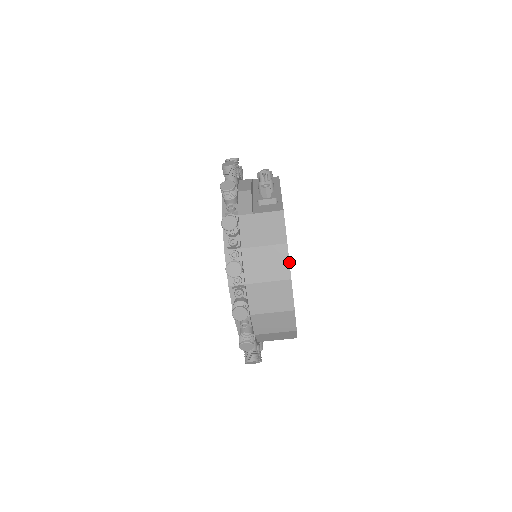
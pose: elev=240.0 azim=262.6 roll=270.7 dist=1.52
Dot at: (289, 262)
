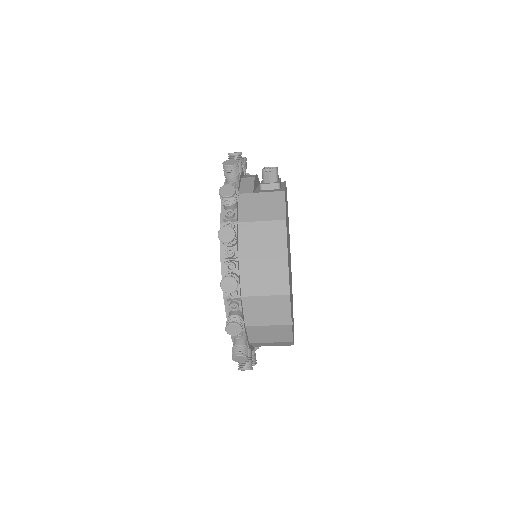
Dot at: occluded
